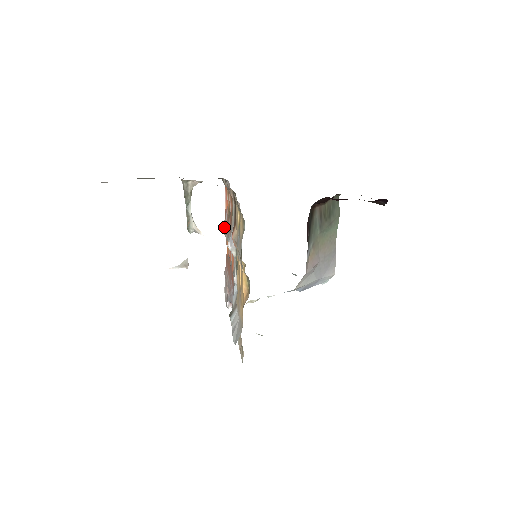
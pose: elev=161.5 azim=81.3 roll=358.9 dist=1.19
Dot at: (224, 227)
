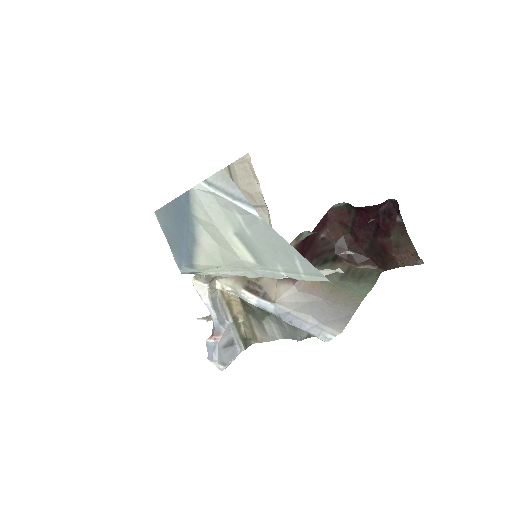
Dot at: occluded
